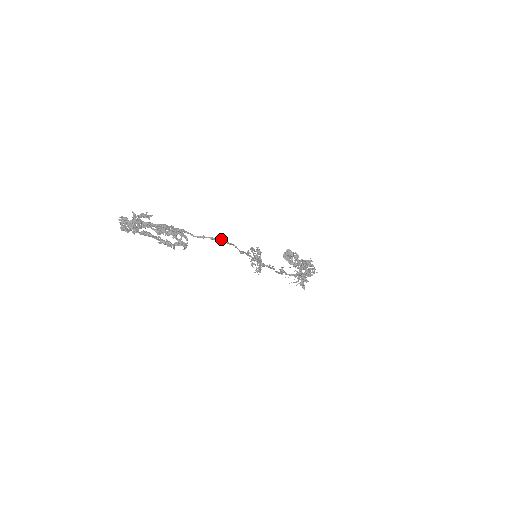
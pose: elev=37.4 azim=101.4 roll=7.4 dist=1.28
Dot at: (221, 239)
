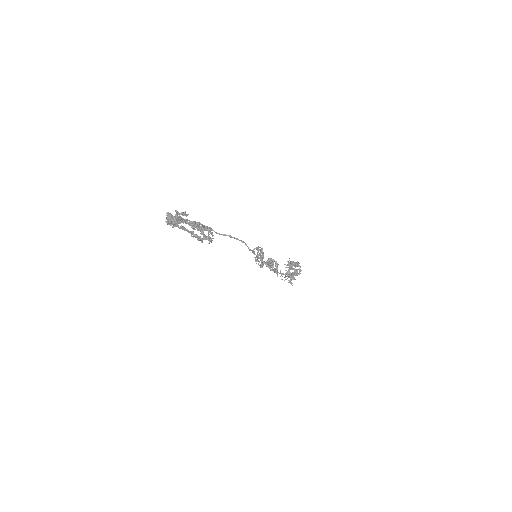
Dot at: (237, 238)
